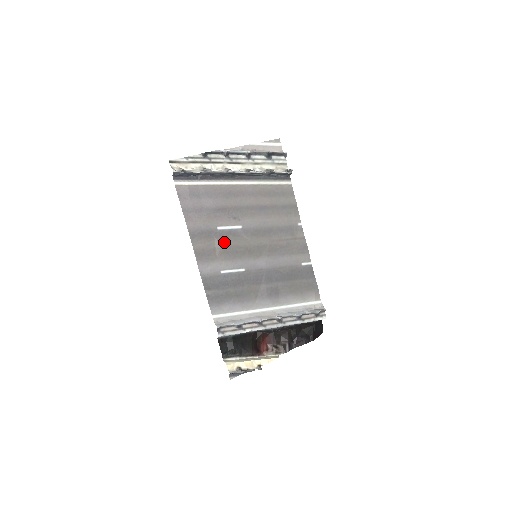
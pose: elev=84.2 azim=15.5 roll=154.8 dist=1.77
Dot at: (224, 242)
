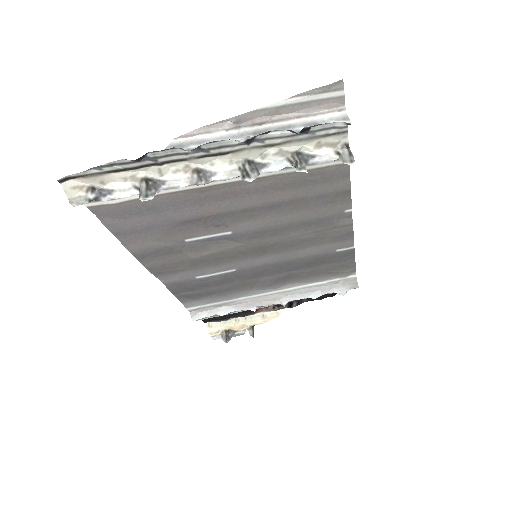
Dot at: (199, 253)
